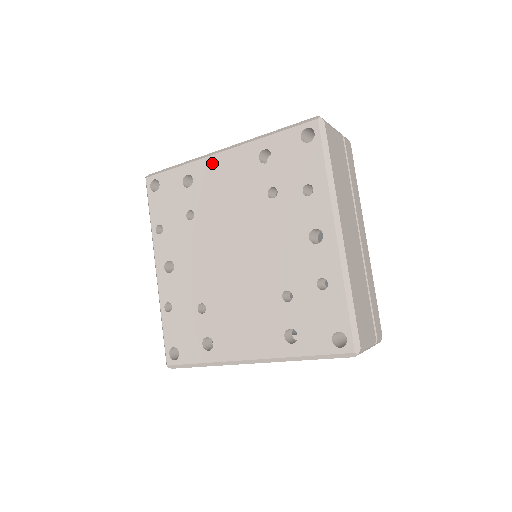
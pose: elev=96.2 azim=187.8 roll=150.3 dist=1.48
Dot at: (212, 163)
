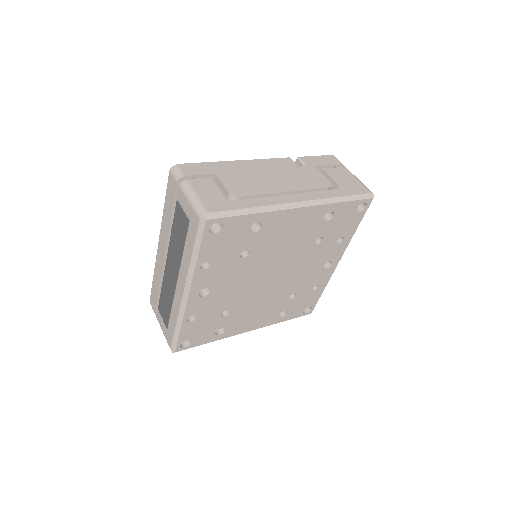
Dot at: (287, 216)
